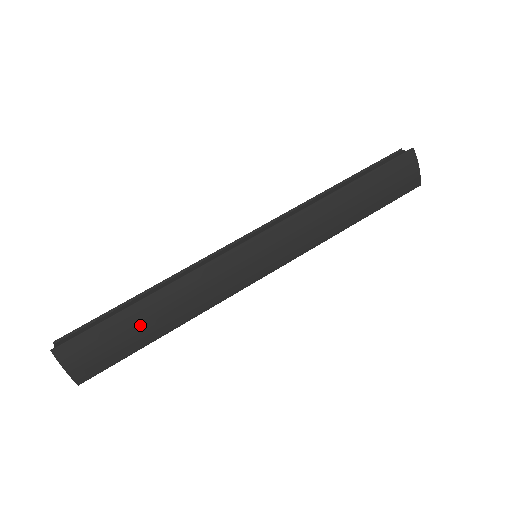
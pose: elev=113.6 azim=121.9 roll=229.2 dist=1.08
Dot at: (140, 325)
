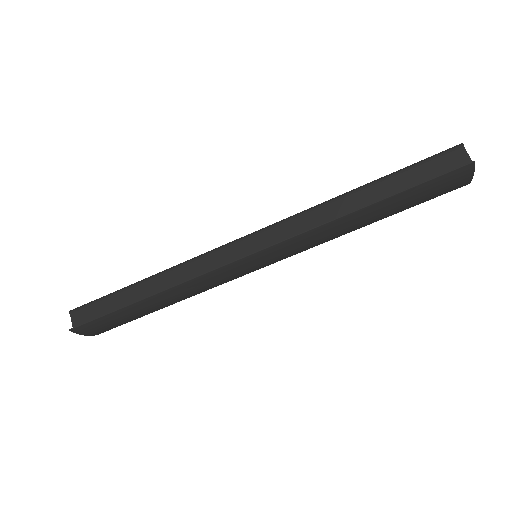
Dot at: (143, 310)
